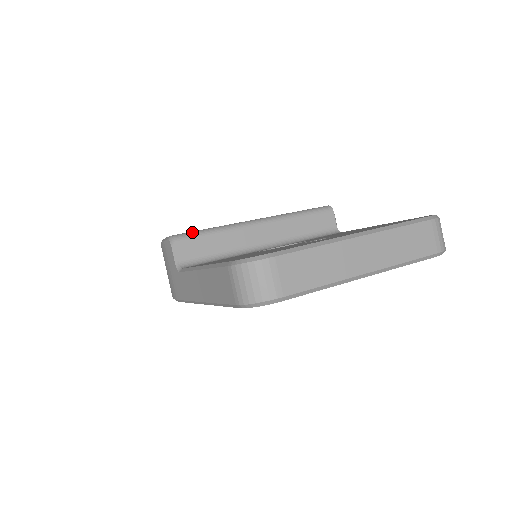
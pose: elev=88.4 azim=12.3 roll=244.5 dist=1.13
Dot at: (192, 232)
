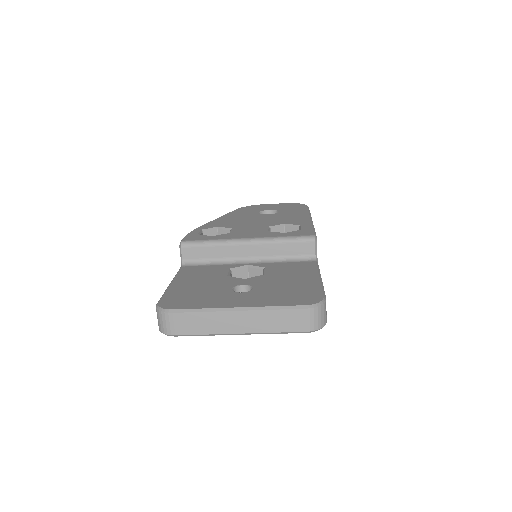
Dot at: (195, 241)
